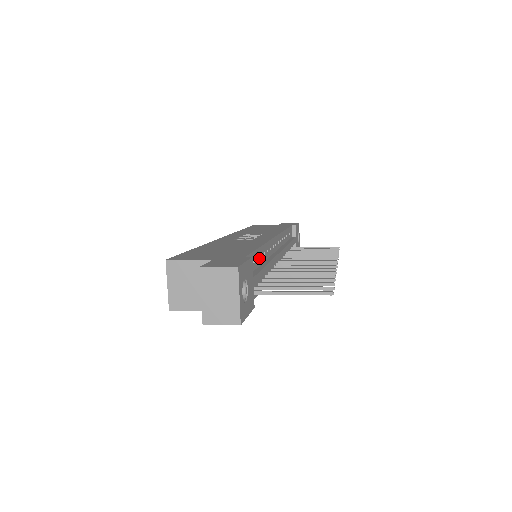
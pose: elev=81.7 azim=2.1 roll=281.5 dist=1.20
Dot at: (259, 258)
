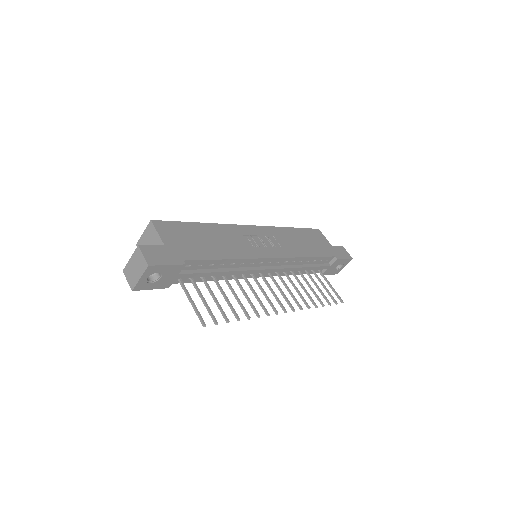
Dot at: (216, 265)
